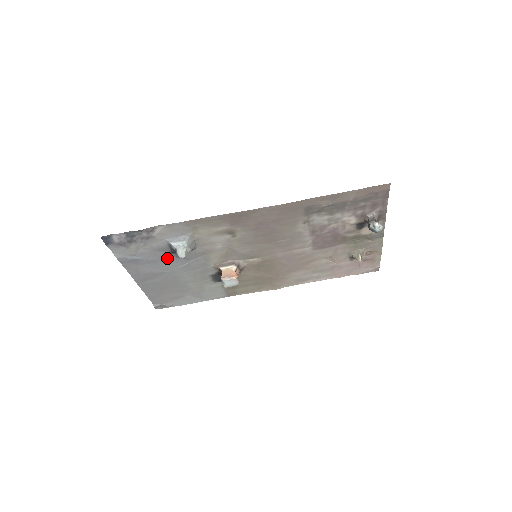
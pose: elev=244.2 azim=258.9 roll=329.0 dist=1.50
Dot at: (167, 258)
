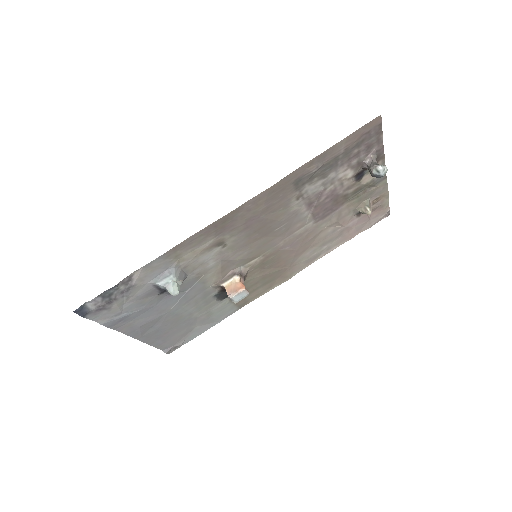
Dot at: (159, 300)
